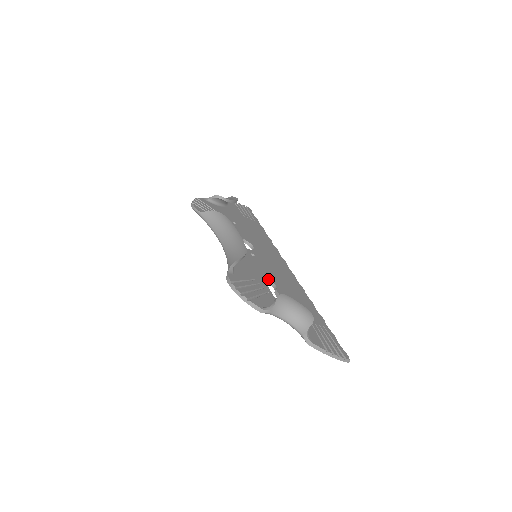
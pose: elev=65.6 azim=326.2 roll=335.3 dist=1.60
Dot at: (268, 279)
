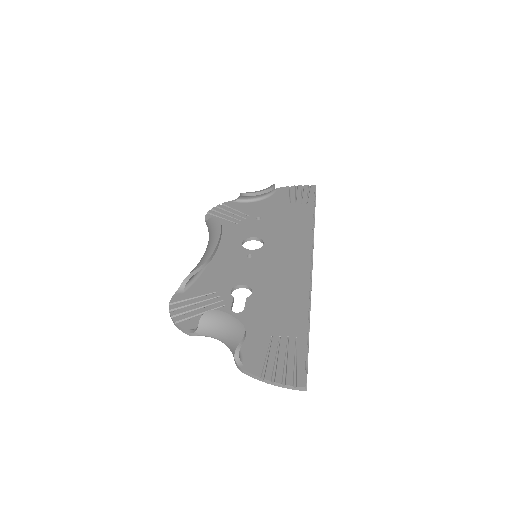
Dot at: (246, 285)
